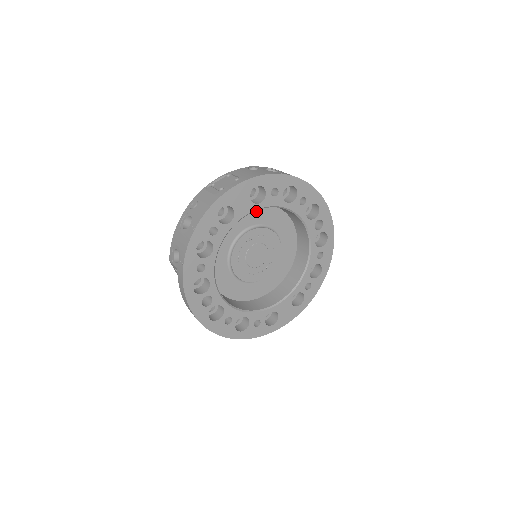
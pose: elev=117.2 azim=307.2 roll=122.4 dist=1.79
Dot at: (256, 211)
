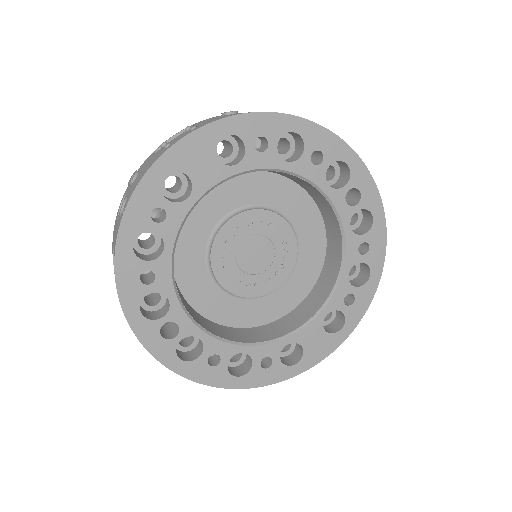
Dot at: (244, 183)
